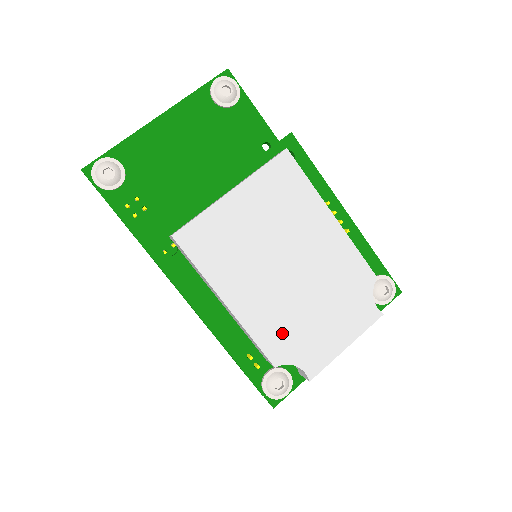
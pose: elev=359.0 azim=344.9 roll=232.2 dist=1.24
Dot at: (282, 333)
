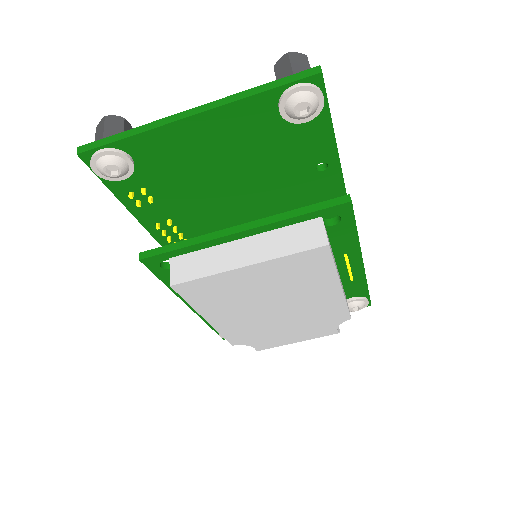
Dot at: (248, 334)
